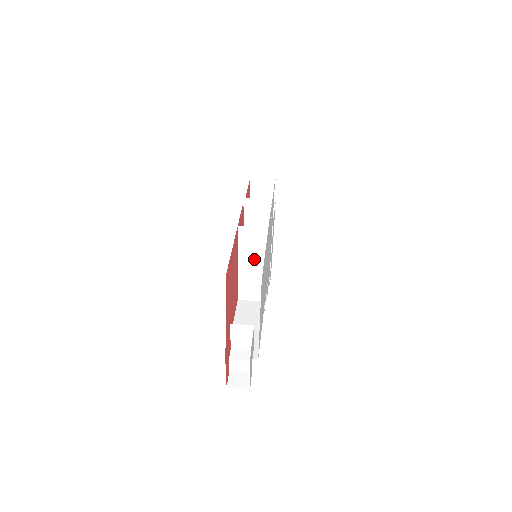
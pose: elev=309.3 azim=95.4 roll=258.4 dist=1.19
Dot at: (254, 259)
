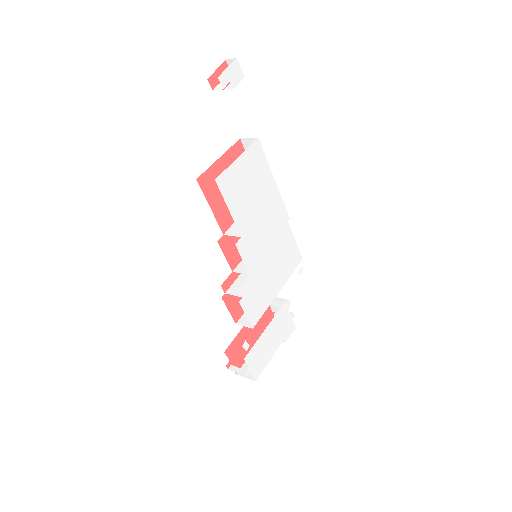
Dot at: occluded
